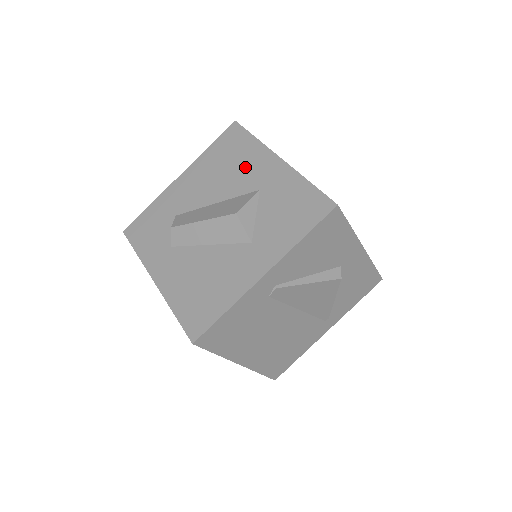
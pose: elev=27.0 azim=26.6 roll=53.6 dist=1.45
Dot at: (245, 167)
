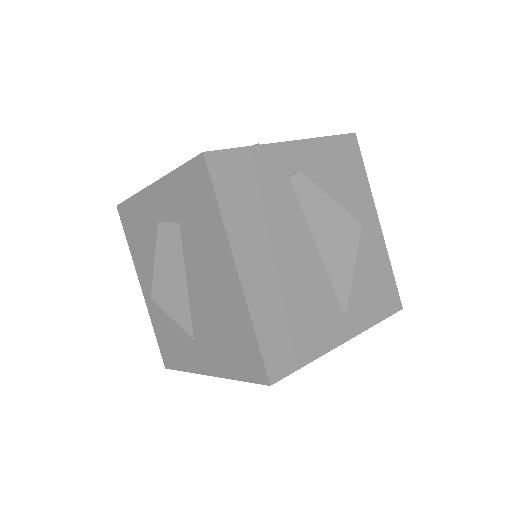
Dot at: occluded
